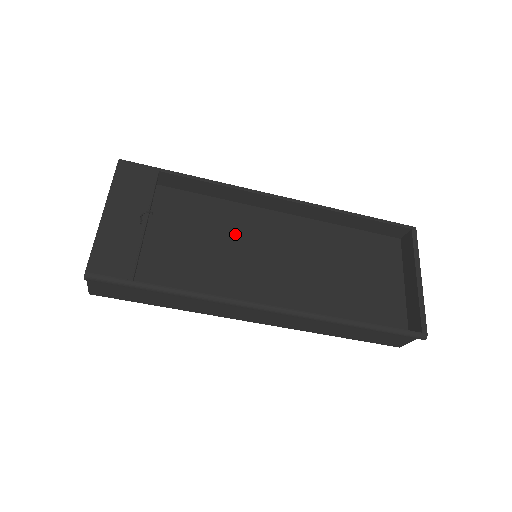
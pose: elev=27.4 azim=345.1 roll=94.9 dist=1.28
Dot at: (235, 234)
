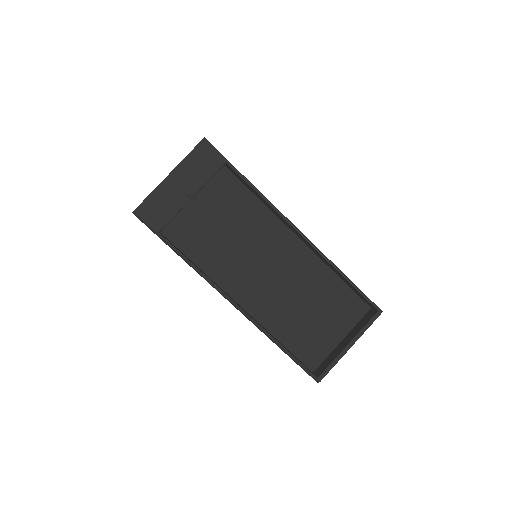
Dot at: (252, 233)
